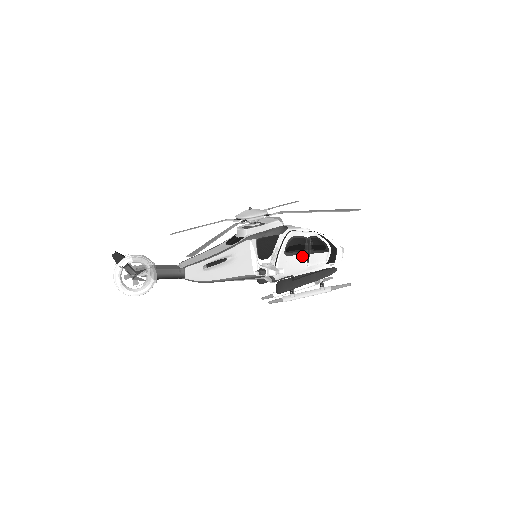
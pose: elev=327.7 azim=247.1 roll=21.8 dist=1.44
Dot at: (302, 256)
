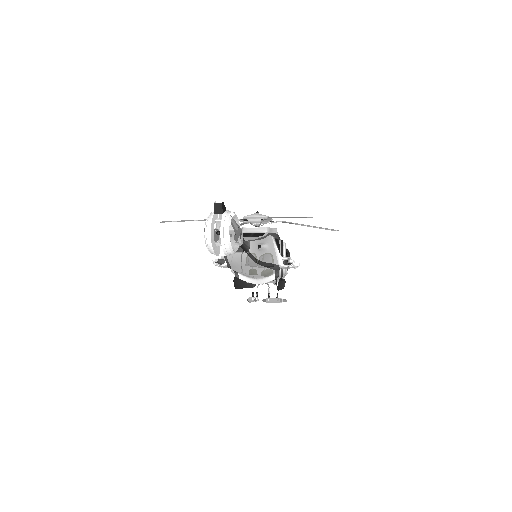
Dot at: occluded
